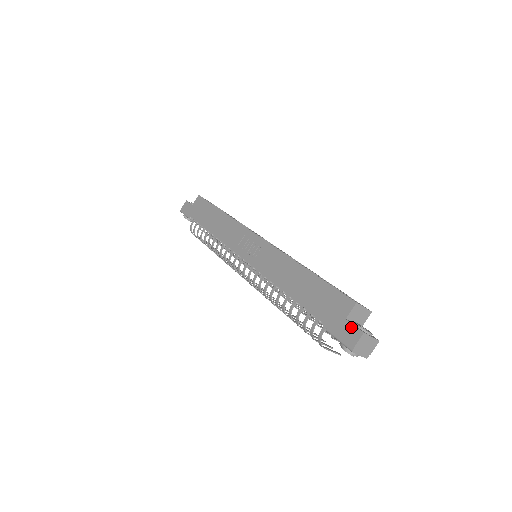
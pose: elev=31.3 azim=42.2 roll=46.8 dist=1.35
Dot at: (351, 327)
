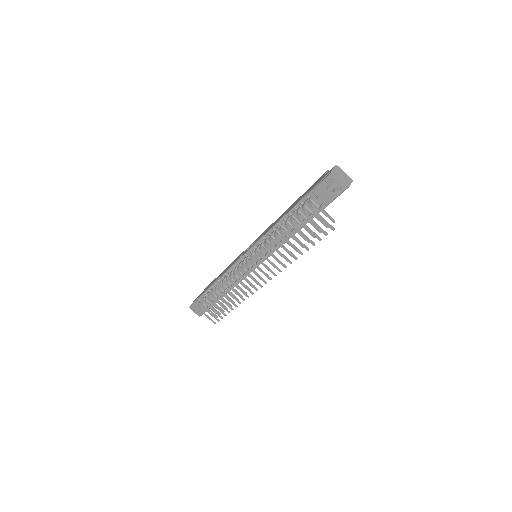
Dot at: (327, 172)
